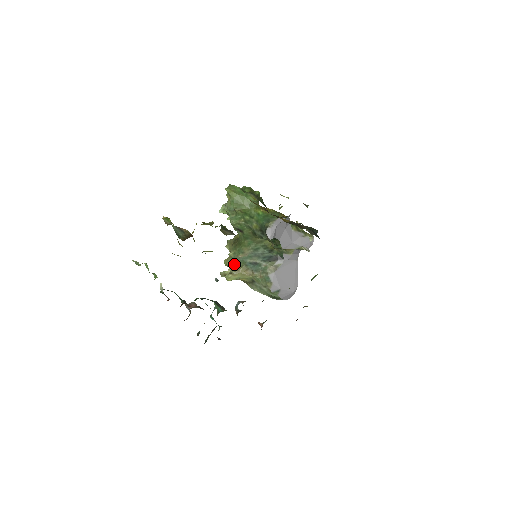
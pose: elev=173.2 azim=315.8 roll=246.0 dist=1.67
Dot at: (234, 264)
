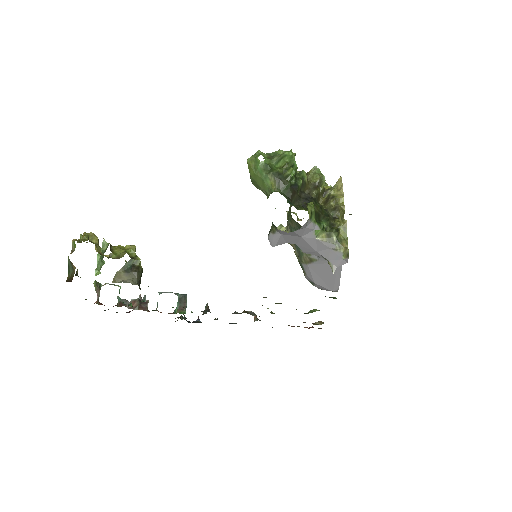
Dot at: (287, 226)
